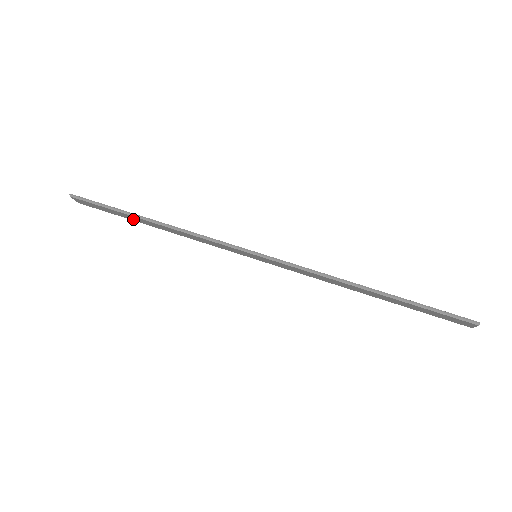
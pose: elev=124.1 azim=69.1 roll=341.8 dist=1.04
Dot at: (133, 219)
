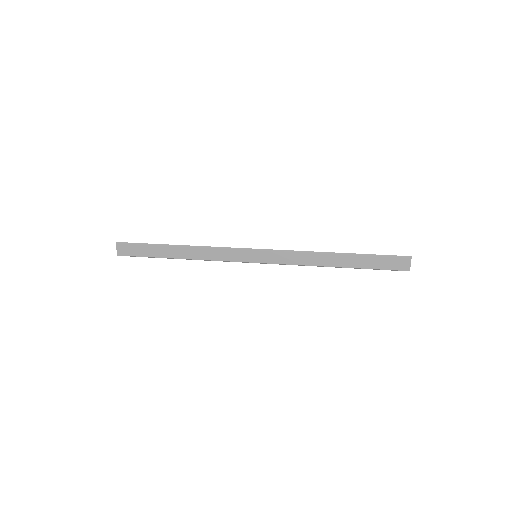
Dot at: (162, 254)
